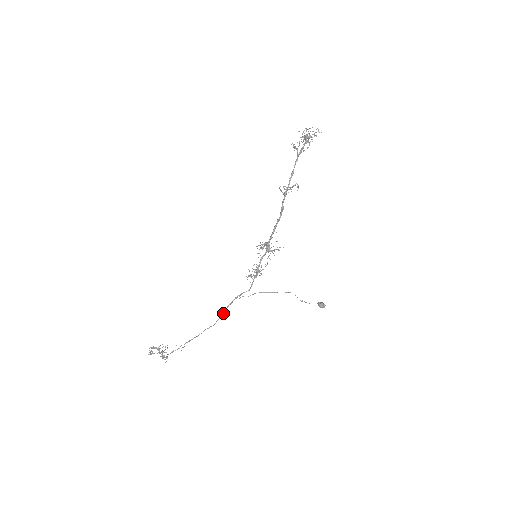
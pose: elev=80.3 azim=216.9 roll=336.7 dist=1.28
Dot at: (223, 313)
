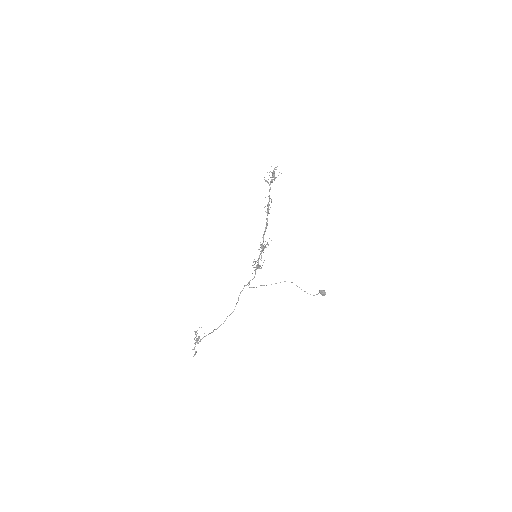
Dot at: (238, 300)
